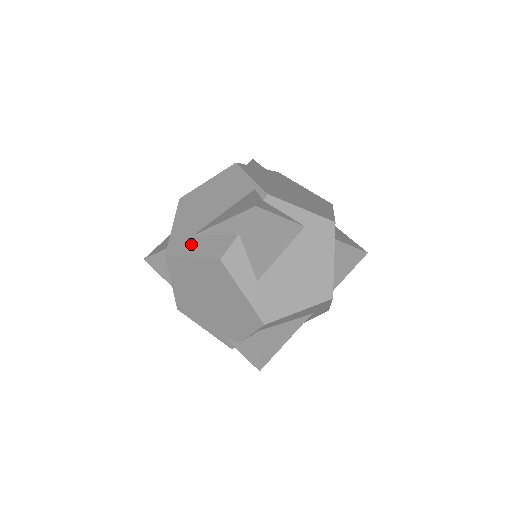
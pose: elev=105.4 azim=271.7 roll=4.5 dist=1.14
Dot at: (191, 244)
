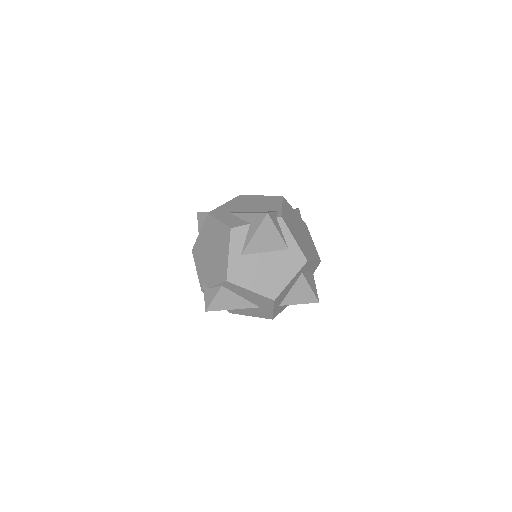
Dot at: (225, 215)
